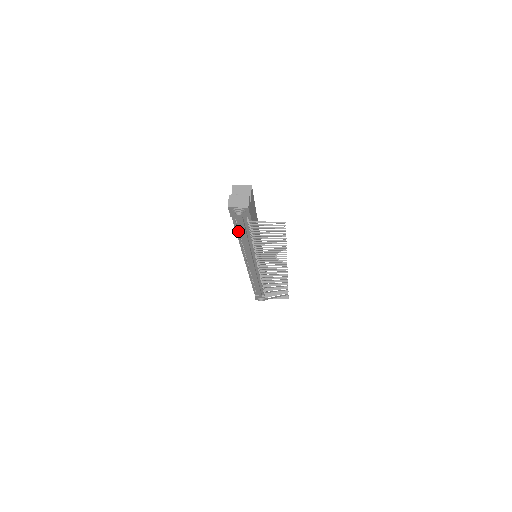
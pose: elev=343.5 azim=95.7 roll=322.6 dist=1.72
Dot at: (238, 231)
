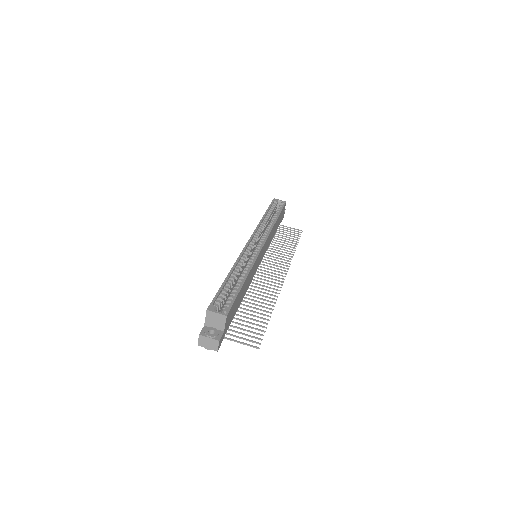
Dot at: occluded
